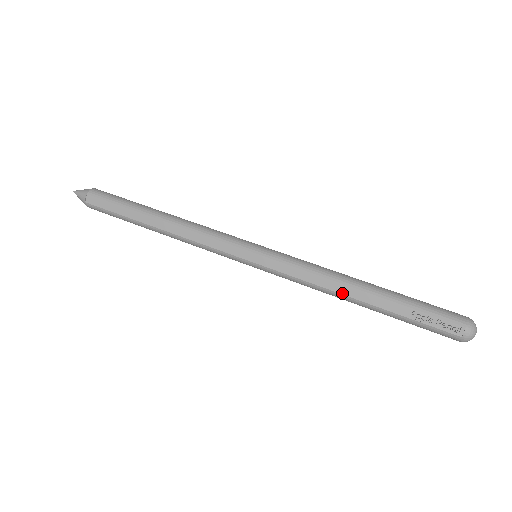
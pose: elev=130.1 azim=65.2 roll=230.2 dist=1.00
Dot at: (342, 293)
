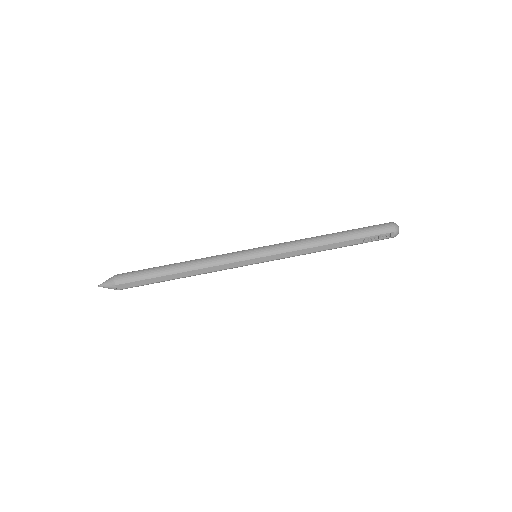
Dot at: (321, 250)
